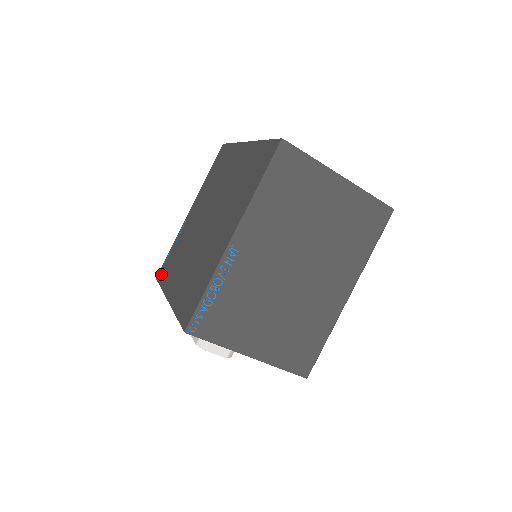
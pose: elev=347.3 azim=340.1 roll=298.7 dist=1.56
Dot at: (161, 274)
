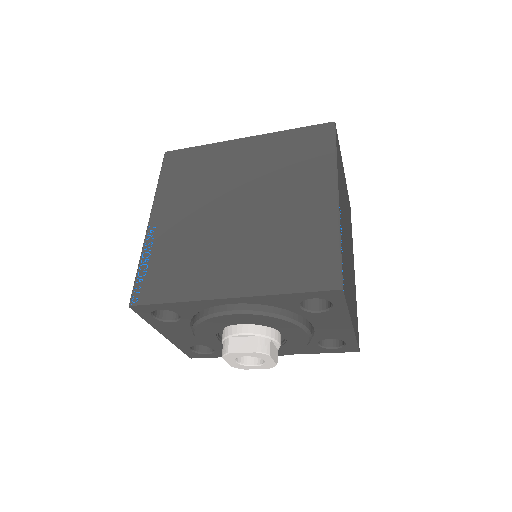
Dot at: (148, 294)
